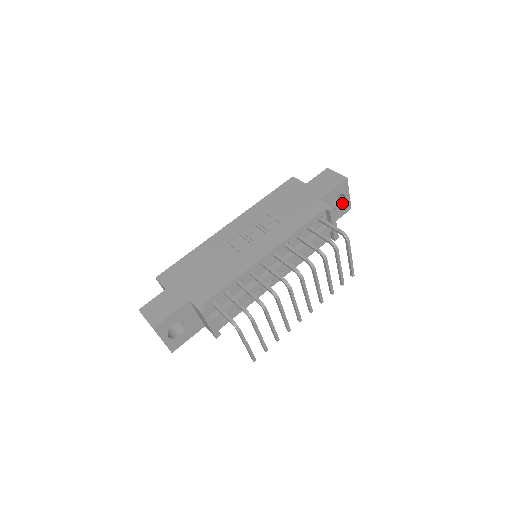
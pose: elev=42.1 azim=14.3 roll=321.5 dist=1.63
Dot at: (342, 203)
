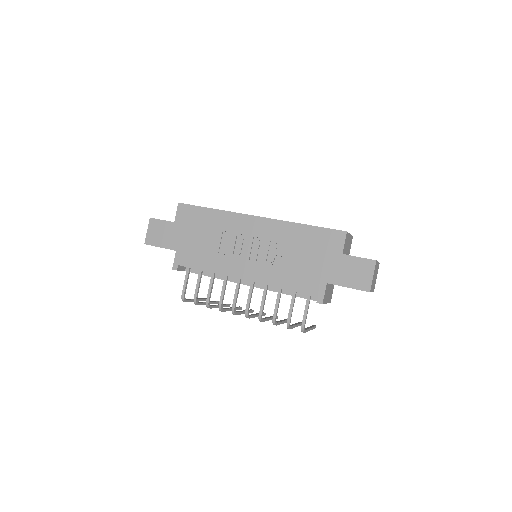
Dot at: occluded
